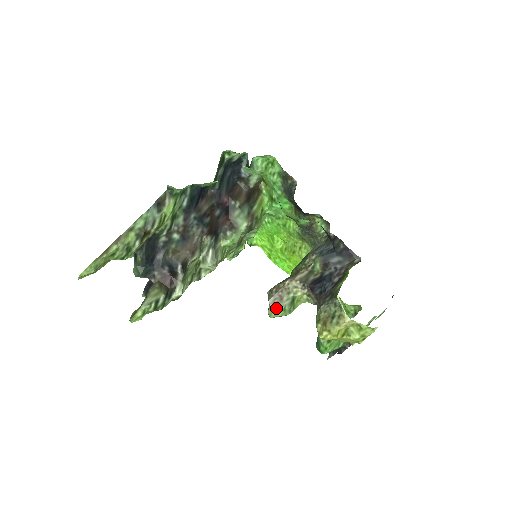
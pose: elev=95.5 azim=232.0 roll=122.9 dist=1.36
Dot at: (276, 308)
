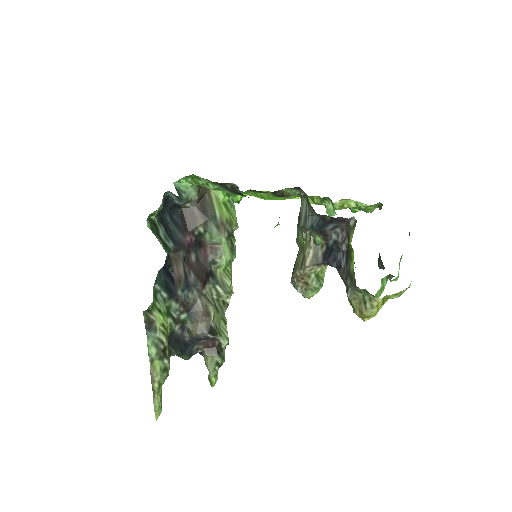
Dot at: (308, 293)
